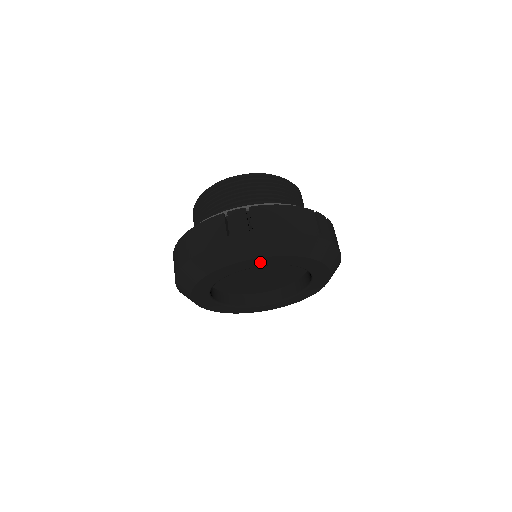
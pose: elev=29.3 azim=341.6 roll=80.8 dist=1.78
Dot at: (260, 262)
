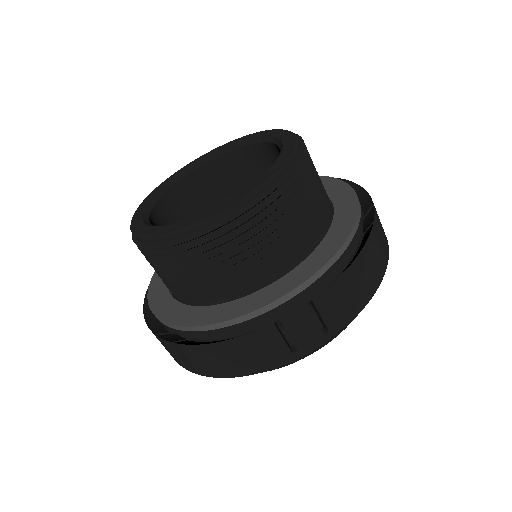
Dot at: occluded
